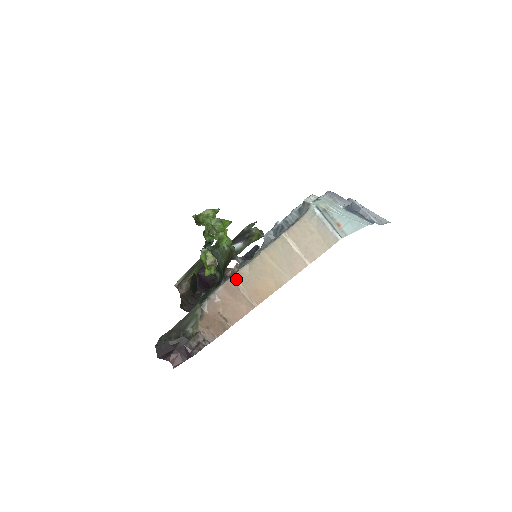
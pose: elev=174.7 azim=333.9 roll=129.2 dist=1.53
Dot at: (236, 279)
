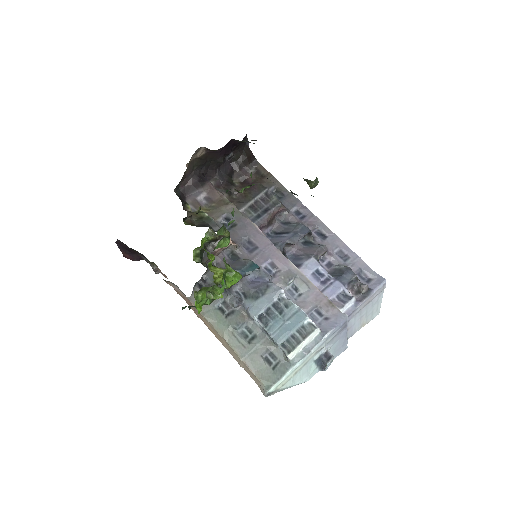
Dot at: occluded
